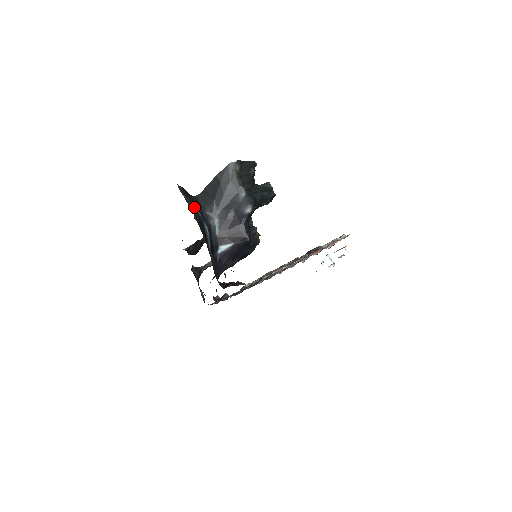
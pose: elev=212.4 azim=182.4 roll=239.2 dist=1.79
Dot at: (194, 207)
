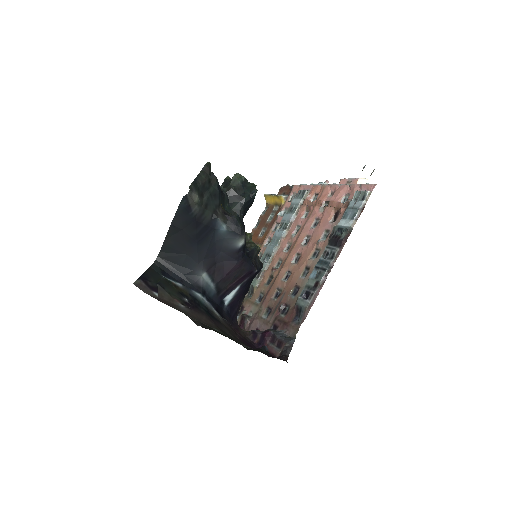
Dot at: (169, 285)
